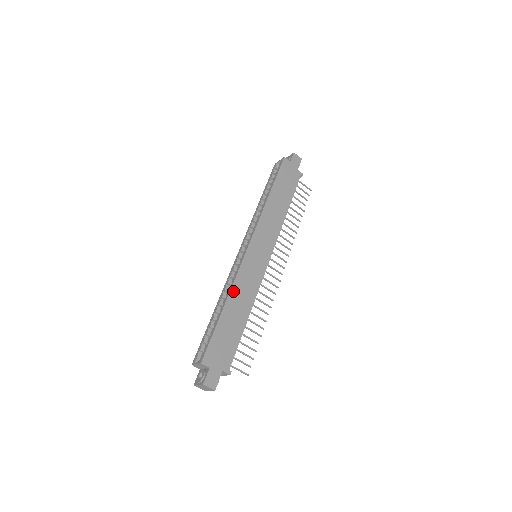
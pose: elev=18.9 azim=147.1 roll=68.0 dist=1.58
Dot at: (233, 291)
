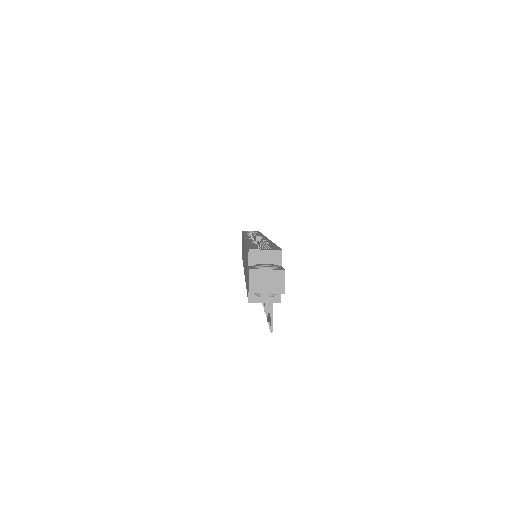
Dot at: occluded
